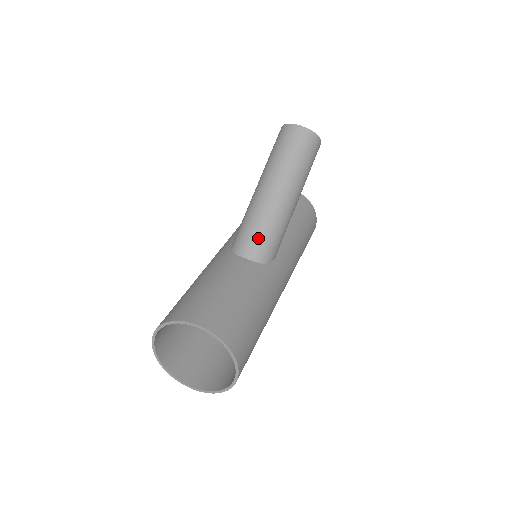
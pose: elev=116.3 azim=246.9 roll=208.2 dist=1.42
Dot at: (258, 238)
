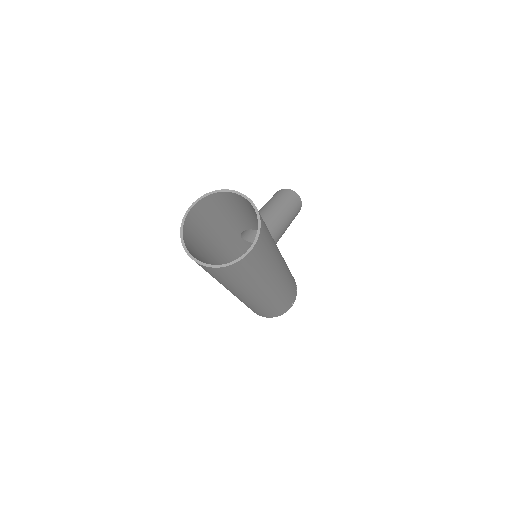
Dot at: occluded
